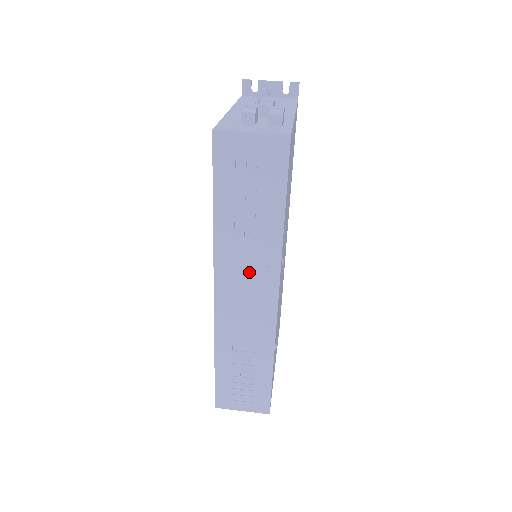
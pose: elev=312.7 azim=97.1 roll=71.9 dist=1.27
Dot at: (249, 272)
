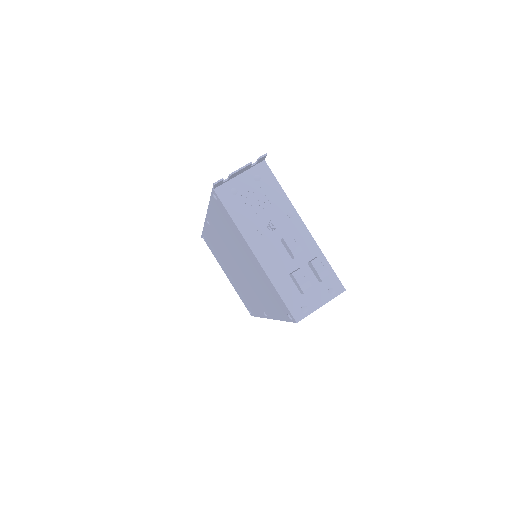
Dot at: occluded
